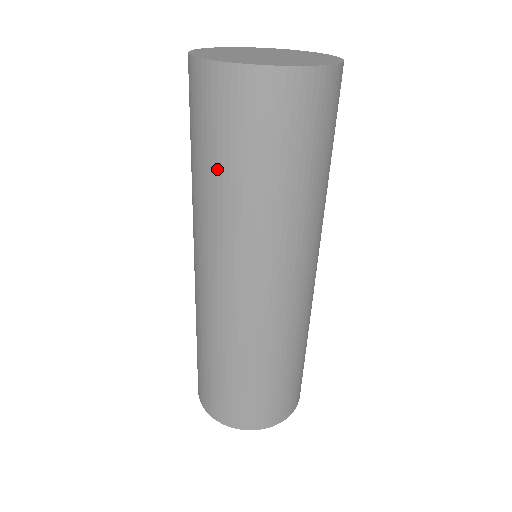
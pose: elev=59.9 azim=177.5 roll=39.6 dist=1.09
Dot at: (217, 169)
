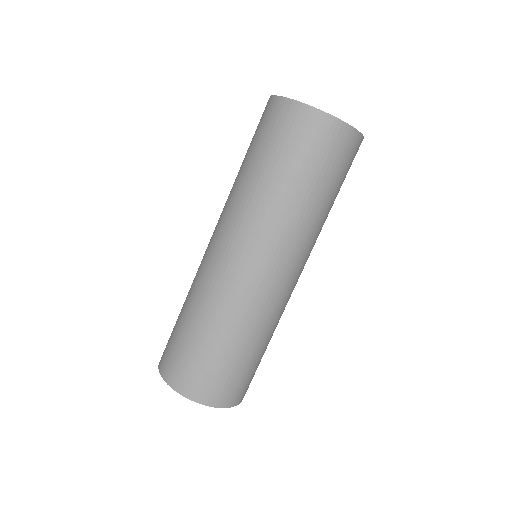
Dot at: (300, 182)
